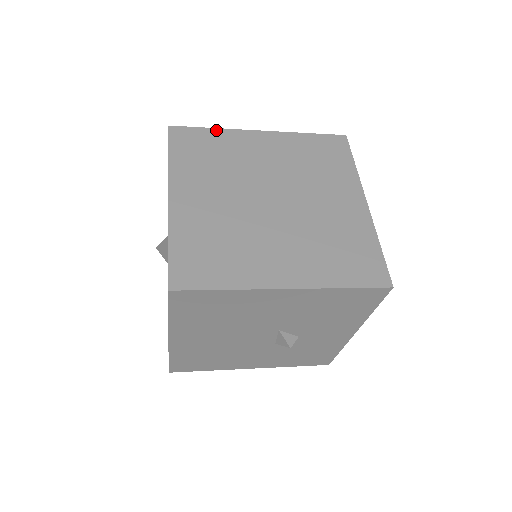
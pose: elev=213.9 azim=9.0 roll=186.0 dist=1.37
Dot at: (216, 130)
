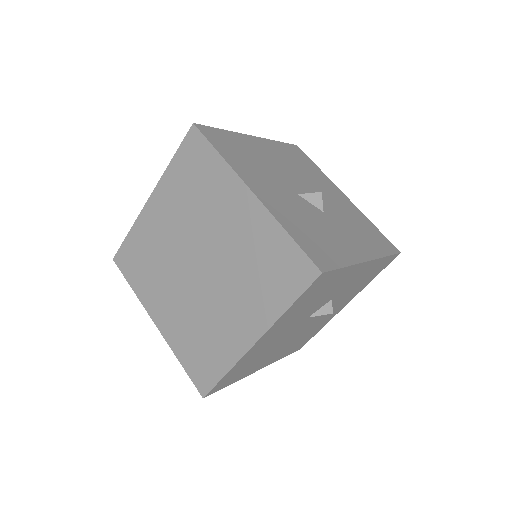
Dot at: (131, 232)
